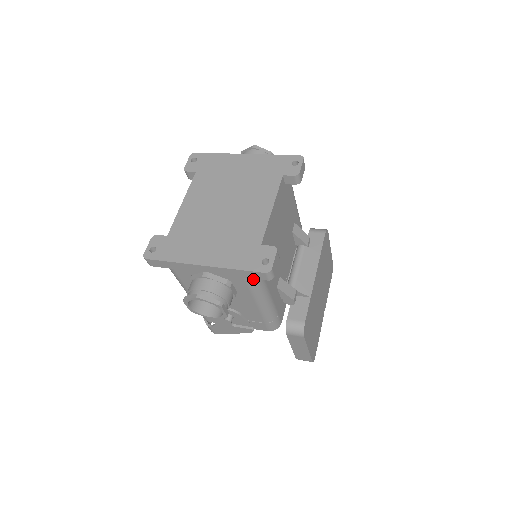
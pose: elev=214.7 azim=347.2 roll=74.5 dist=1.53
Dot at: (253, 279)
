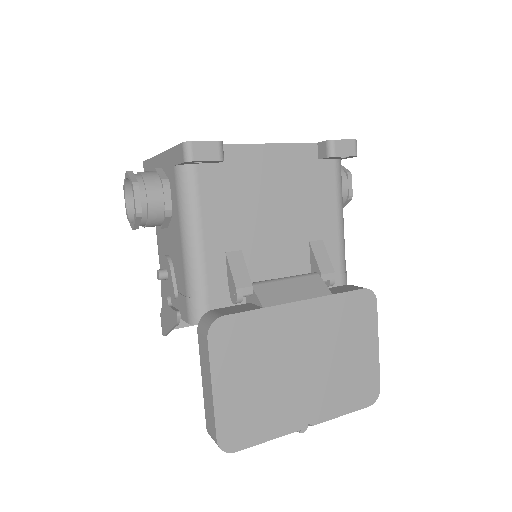
Dot at: (182, 174)
